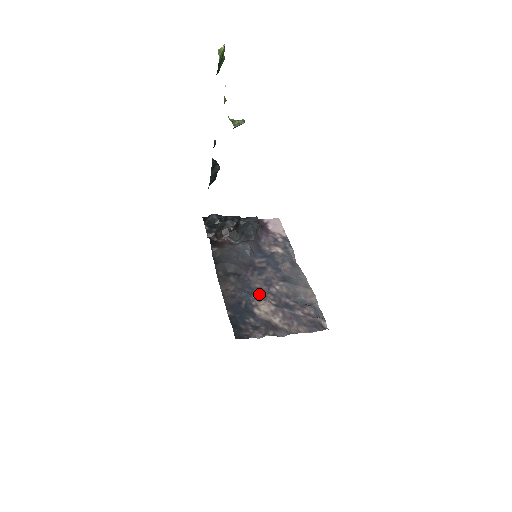
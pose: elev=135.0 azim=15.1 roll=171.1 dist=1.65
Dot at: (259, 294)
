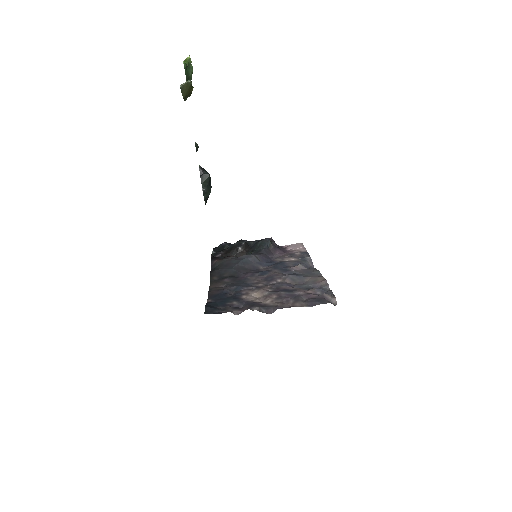
Dot at: (254, 286)
